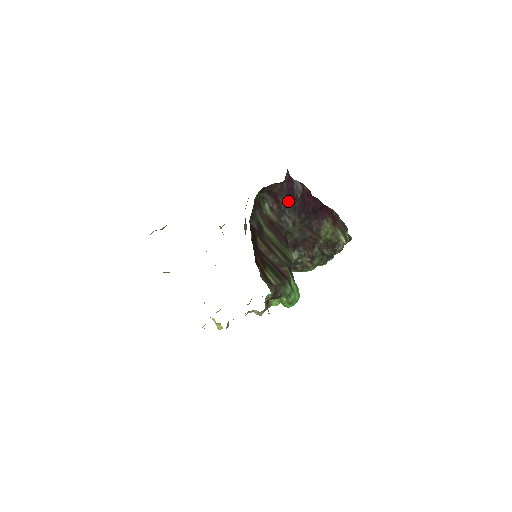
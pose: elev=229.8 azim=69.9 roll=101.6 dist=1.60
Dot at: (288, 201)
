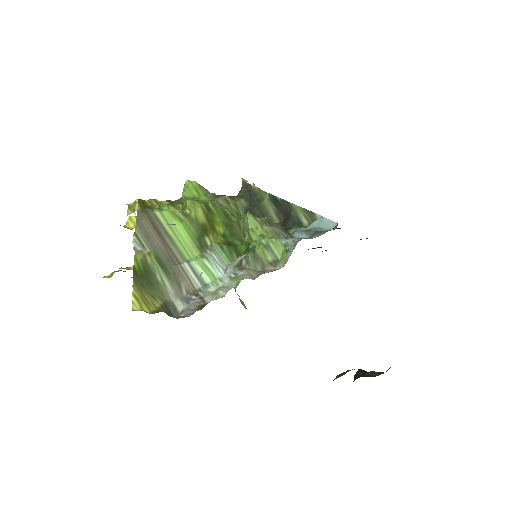
Dot at: occluded
